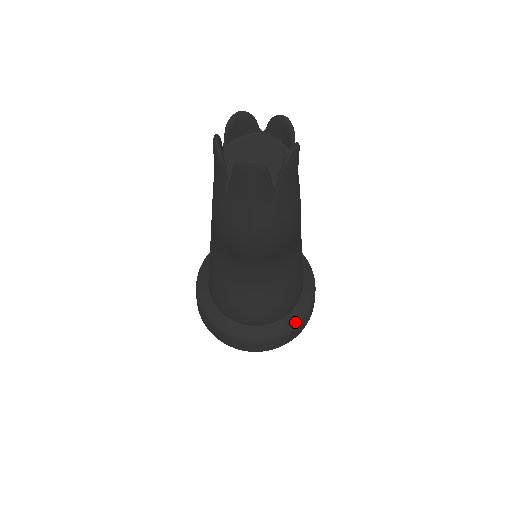
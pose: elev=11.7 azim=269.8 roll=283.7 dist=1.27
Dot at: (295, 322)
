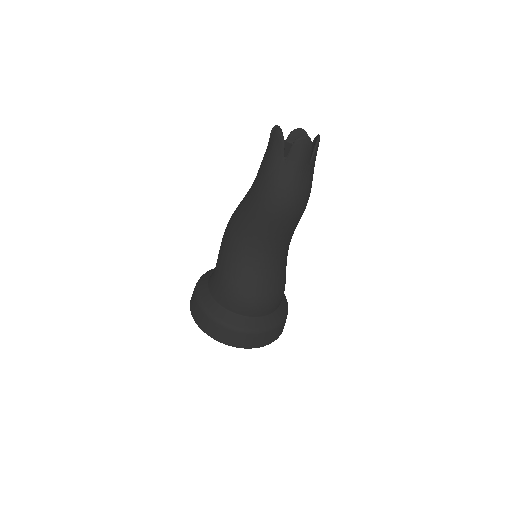
Dot at: (284, 314)
